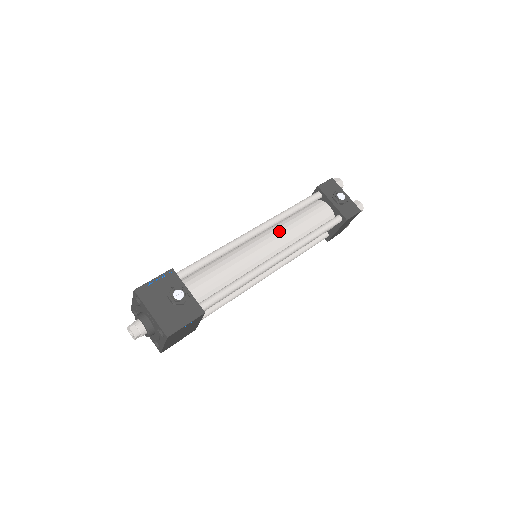
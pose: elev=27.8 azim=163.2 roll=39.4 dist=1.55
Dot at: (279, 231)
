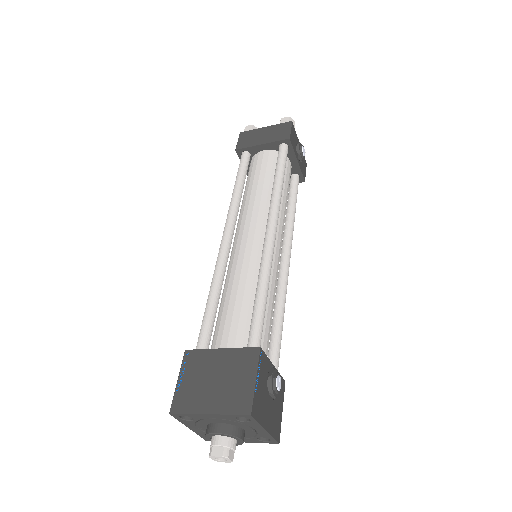
Dot at: (280, 219)
